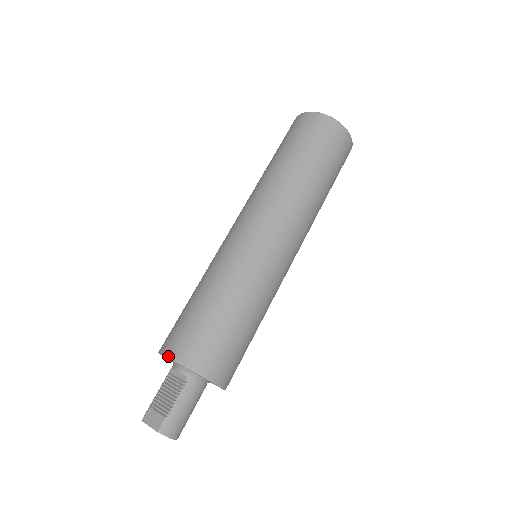
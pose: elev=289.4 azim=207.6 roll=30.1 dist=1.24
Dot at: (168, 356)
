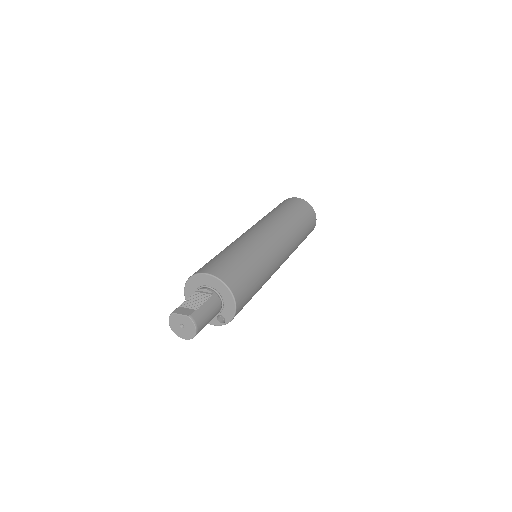
Dot at: (204, 272)
